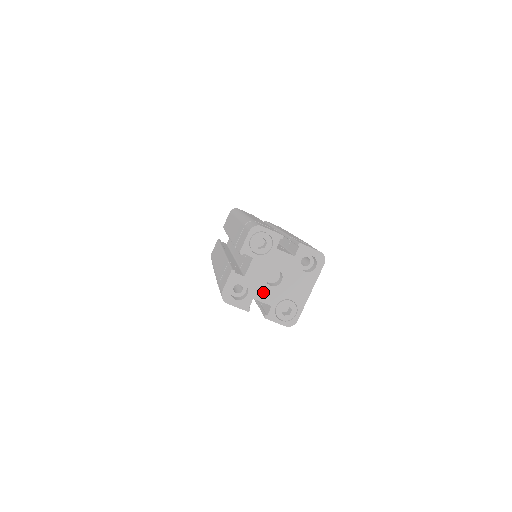
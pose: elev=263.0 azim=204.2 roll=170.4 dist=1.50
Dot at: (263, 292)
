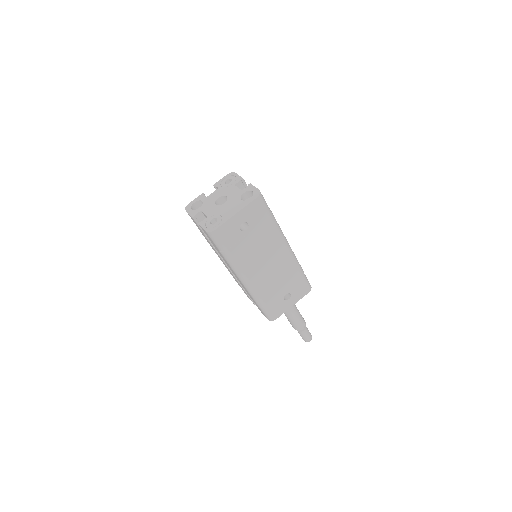
Dot at: (209, 208)
